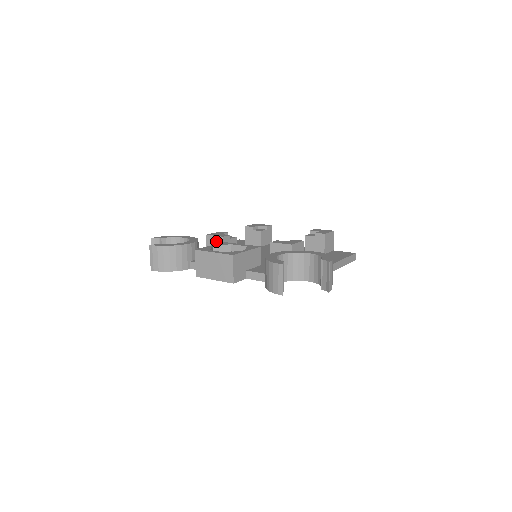
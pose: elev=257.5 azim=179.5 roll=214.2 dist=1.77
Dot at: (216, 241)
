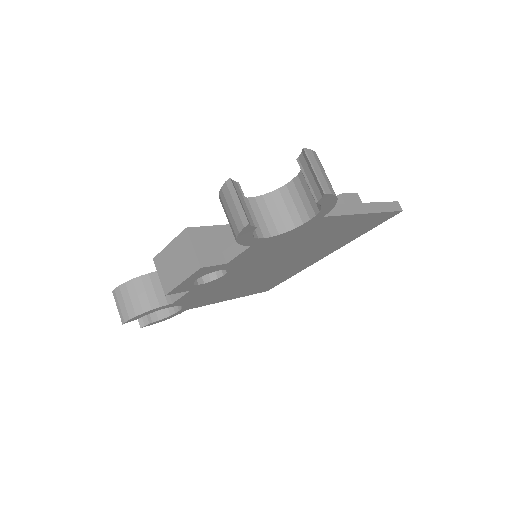
Dot at: occluded
